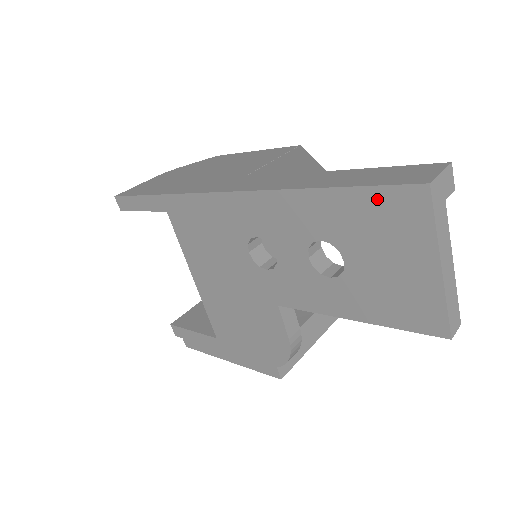
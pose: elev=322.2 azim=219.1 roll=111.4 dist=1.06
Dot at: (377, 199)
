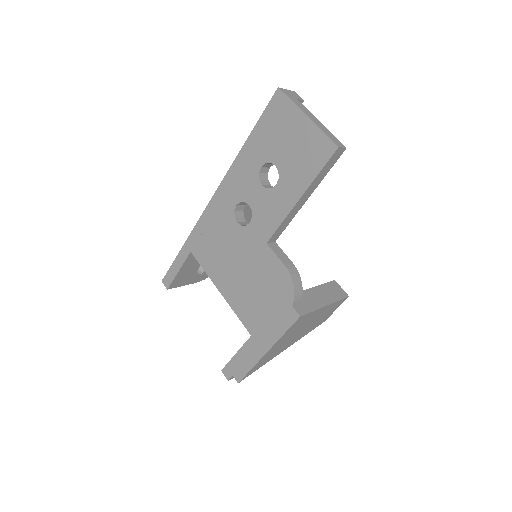
Dot at: (267, 117)
